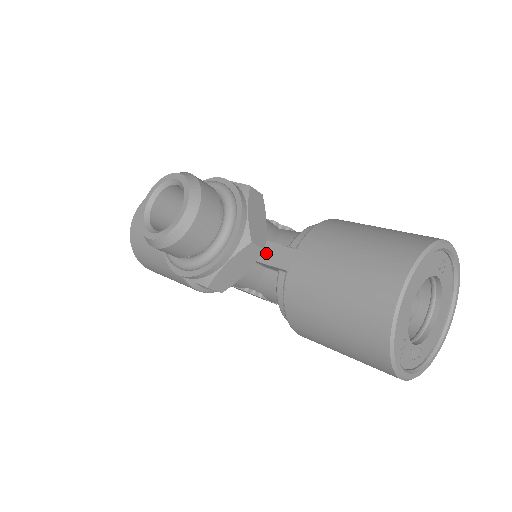
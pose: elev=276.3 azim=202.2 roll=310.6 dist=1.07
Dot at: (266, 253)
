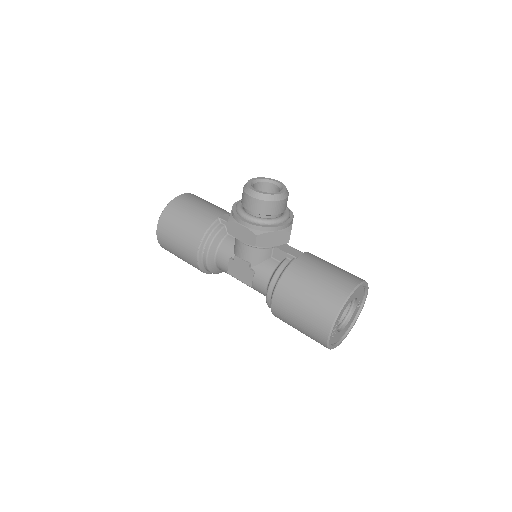
Dot at: (284, 247)
